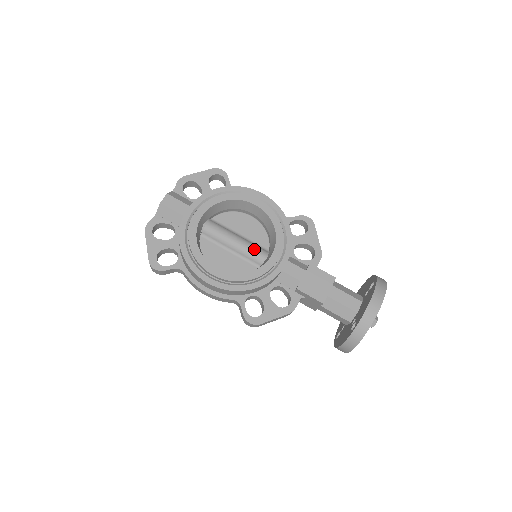
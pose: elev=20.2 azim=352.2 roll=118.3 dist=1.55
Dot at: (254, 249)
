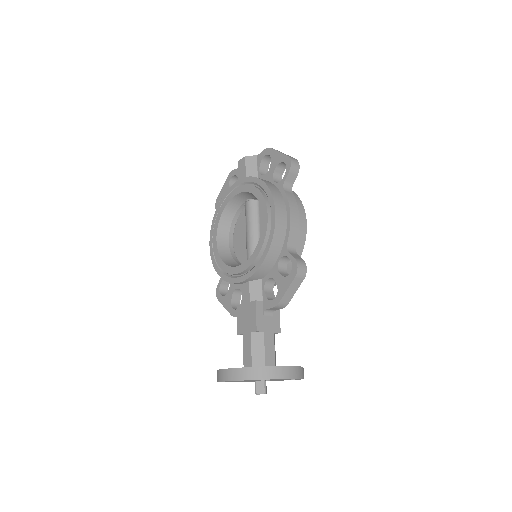
Dot at: (250, 250)
